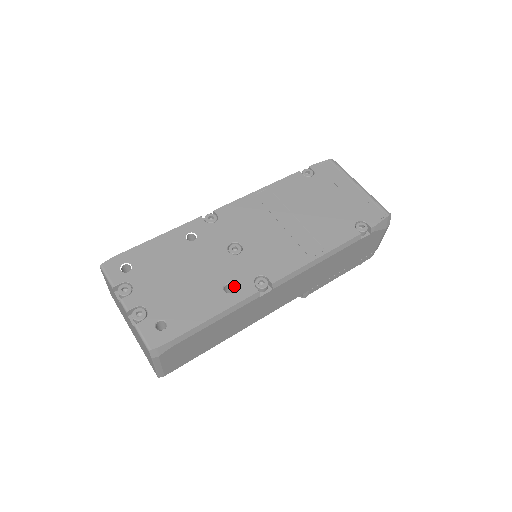
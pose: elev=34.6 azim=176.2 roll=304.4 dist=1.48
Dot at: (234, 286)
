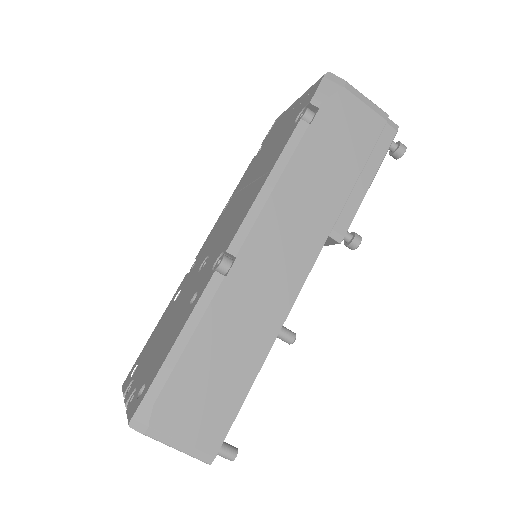
Dot at: (197, 292)
